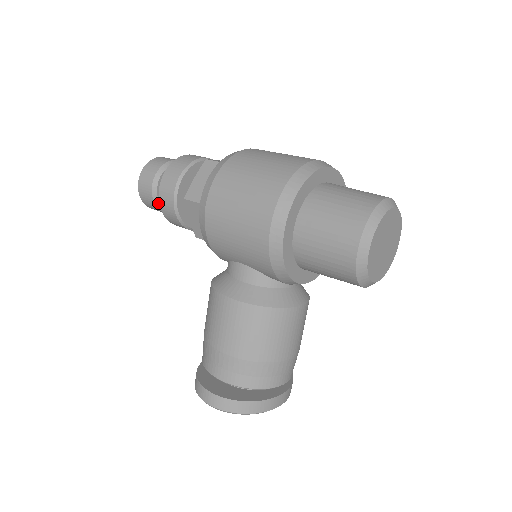
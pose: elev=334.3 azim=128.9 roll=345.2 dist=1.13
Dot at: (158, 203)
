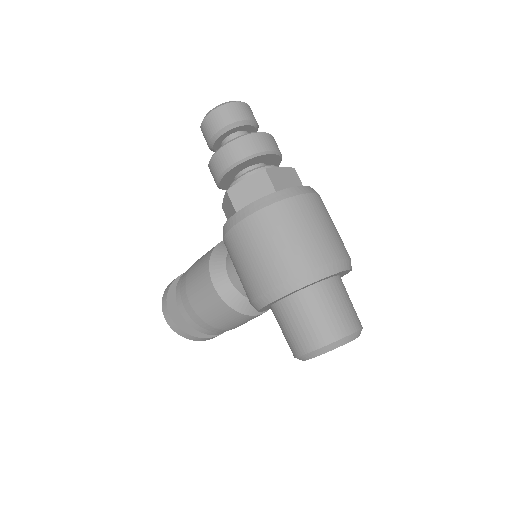
Dot at: (212, 147)
